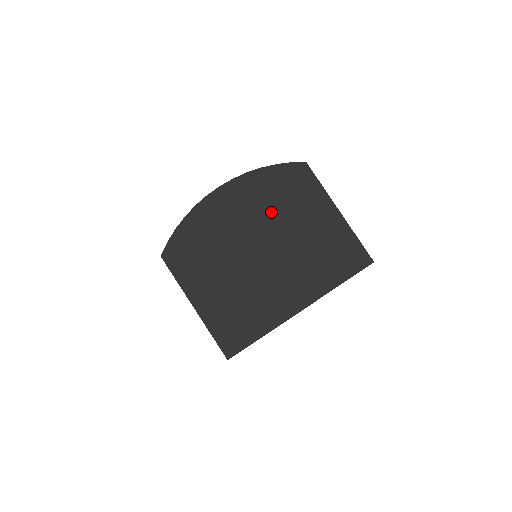
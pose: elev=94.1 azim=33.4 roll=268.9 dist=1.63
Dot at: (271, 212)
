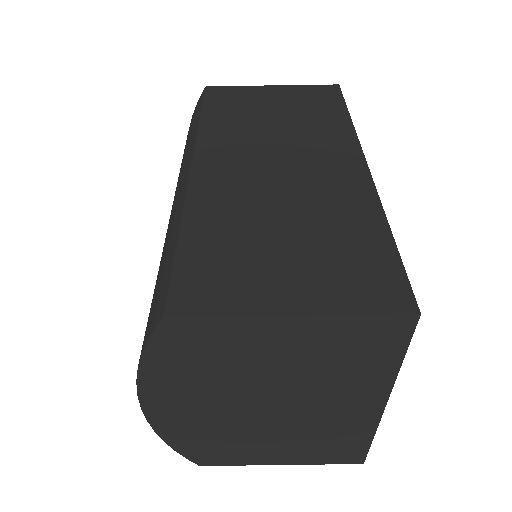
Dot at: (221, 383)
